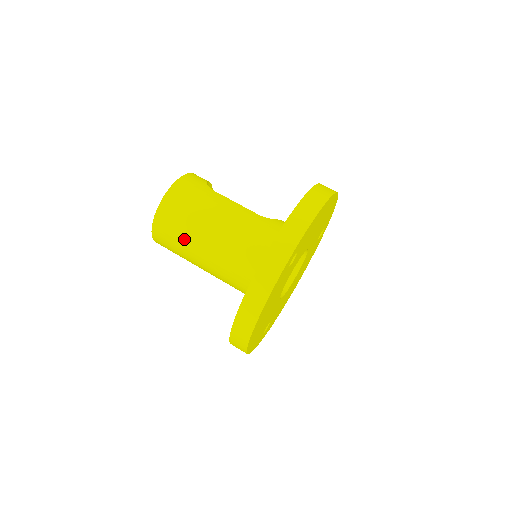
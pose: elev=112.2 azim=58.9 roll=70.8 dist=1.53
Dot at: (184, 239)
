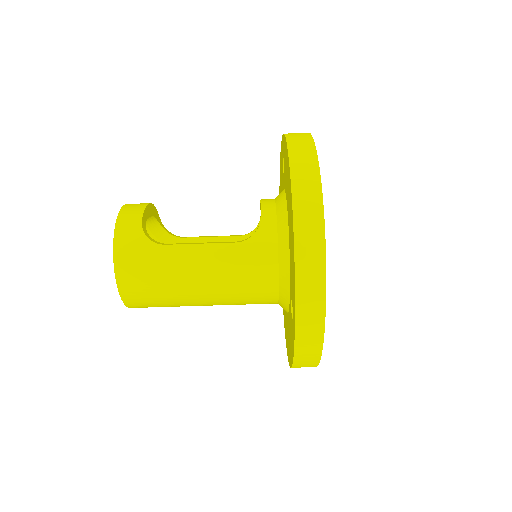
Dot at: (176, 306)
